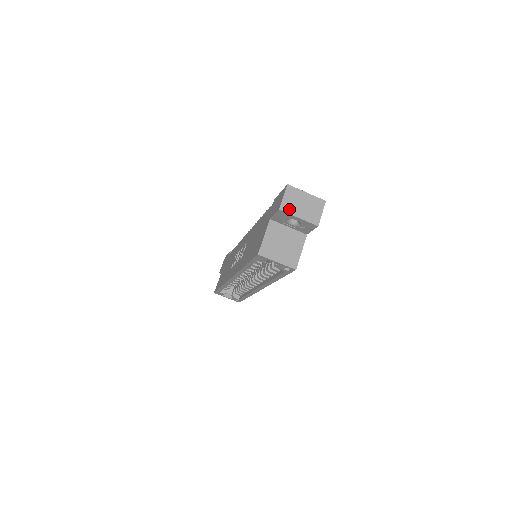
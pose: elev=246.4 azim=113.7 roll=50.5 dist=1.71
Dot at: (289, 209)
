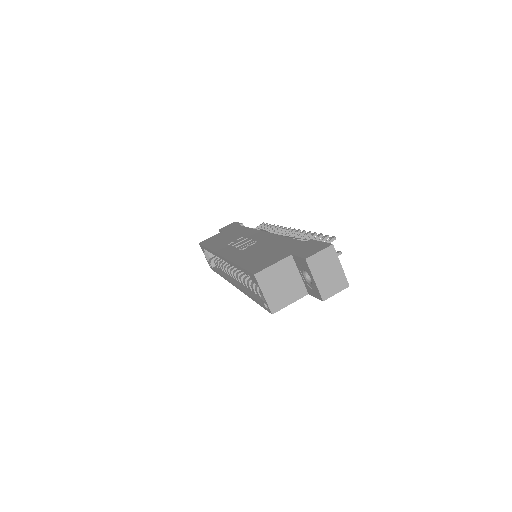
Dot at: (314, 266)
